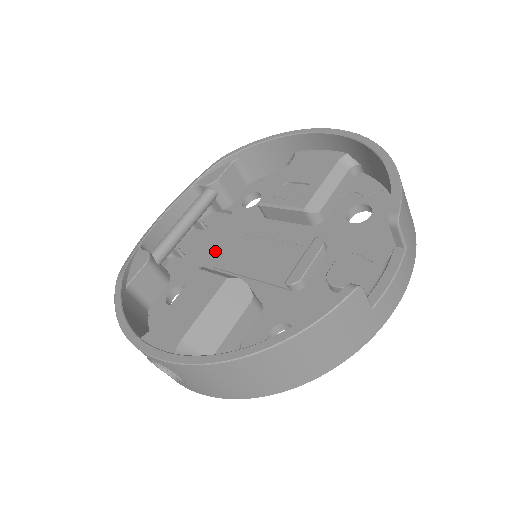
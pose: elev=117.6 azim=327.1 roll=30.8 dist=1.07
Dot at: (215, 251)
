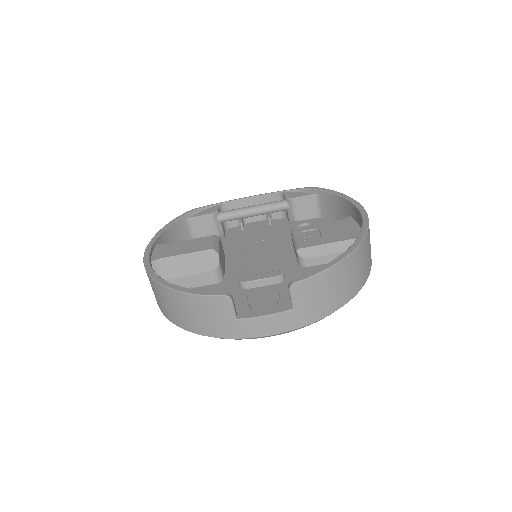
Dot at: (252, 238)
